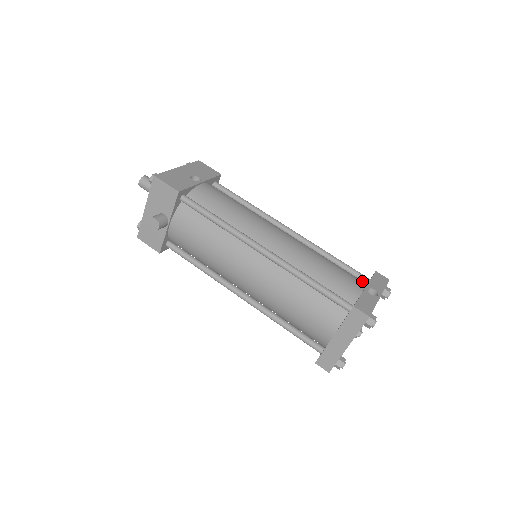
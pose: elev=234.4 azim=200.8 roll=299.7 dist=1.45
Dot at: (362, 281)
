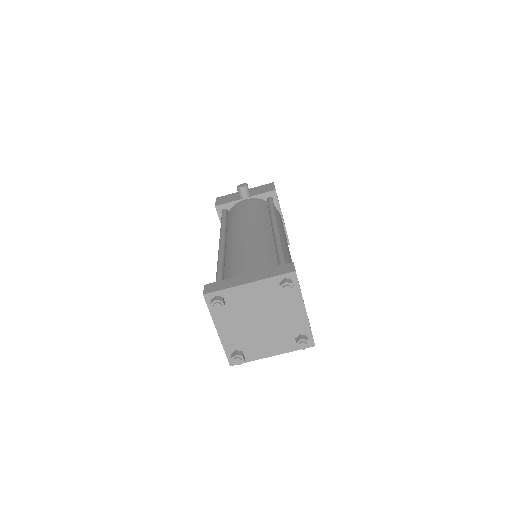
Dot at: occluded
